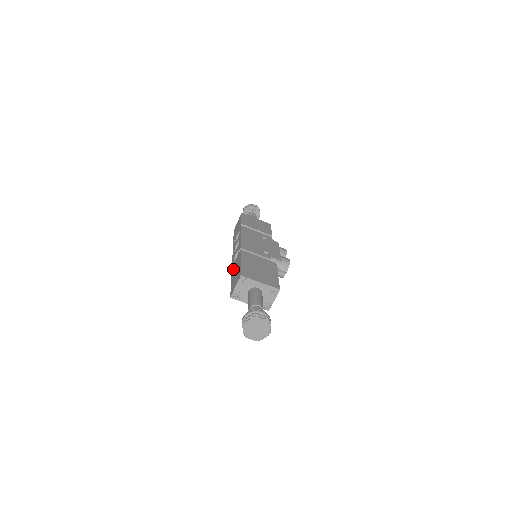
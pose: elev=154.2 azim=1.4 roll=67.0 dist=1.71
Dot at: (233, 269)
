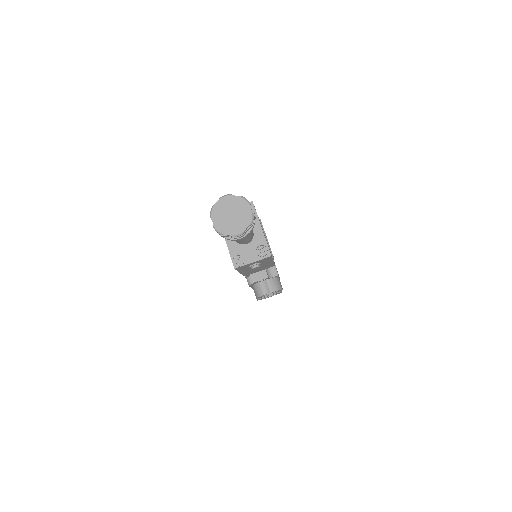
Dot at: occluded
